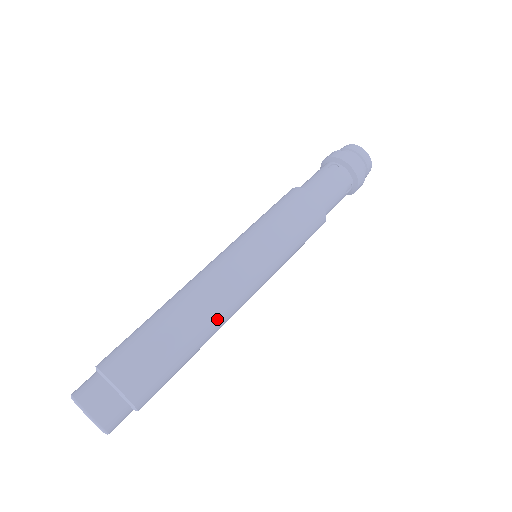
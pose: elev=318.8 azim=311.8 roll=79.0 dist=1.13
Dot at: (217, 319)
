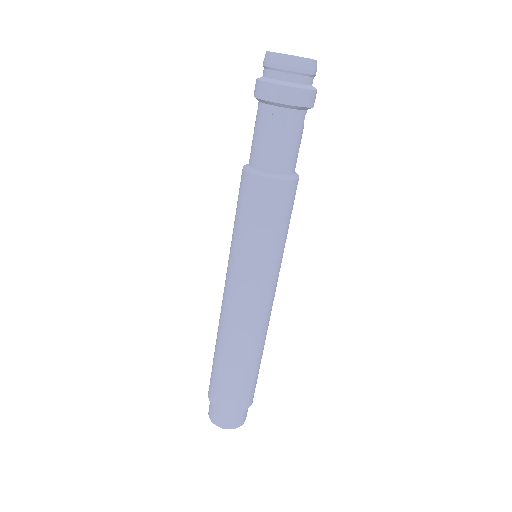
Dot at: (266, 333)
